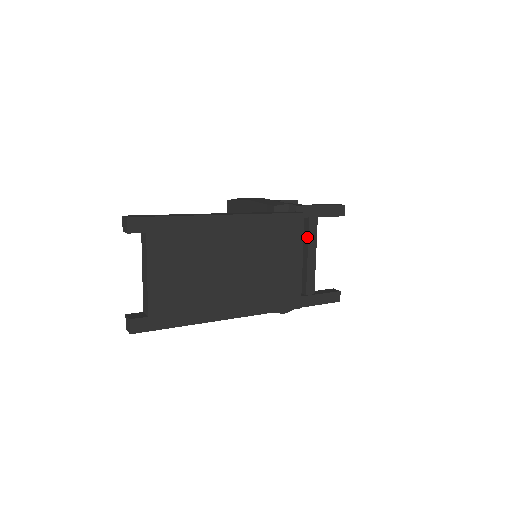
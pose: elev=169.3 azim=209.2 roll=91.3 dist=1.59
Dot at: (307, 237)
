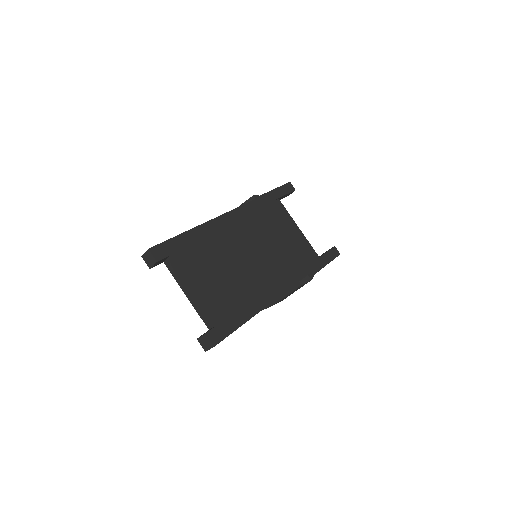
Dot at: occluded
